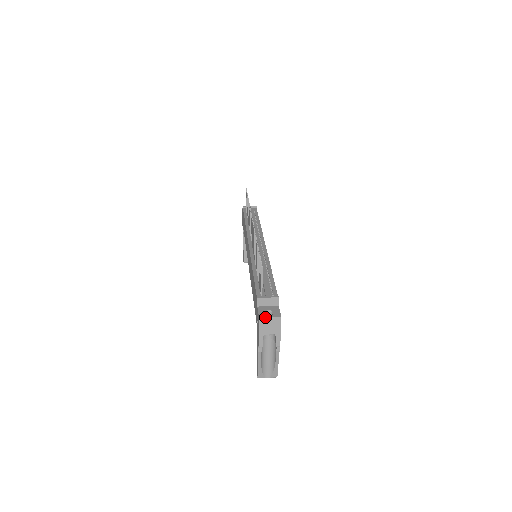
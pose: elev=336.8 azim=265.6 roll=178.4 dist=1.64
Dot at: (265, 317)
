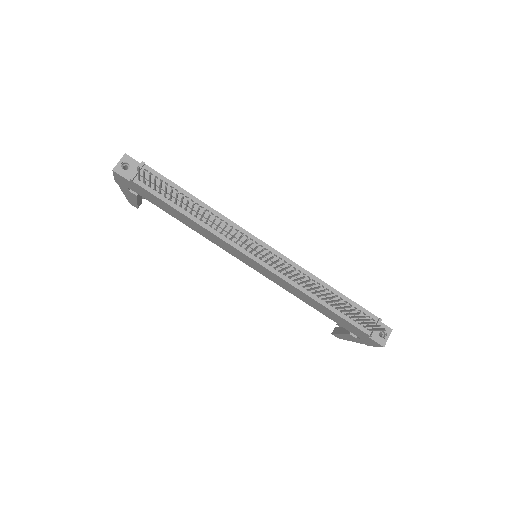
Dot at: occluded
